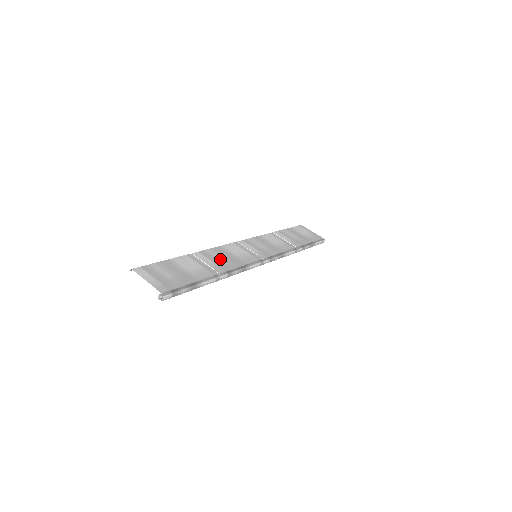
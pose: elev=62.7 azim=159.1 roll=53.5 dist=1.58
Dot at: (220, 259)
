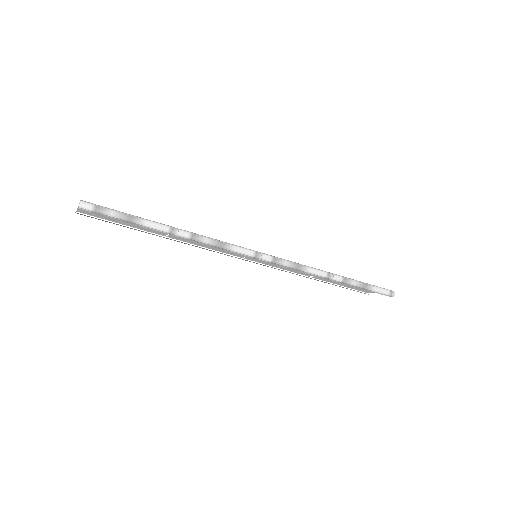
Dot at: occluded
